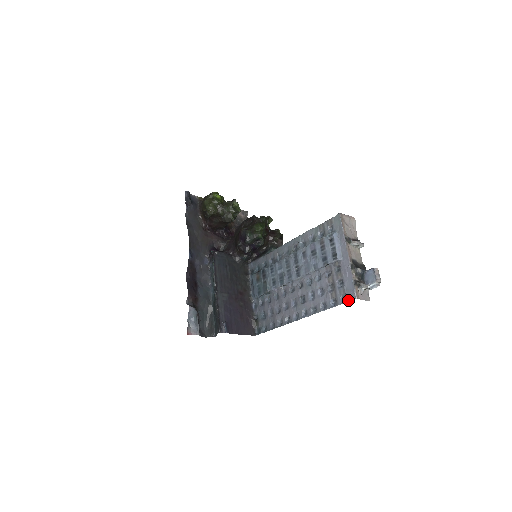
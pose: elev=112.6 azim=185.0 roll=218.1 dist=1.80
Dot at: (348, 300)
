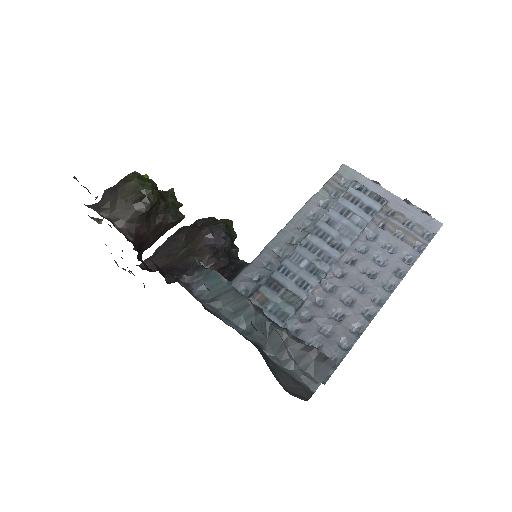
Dot at: (434, 233)
